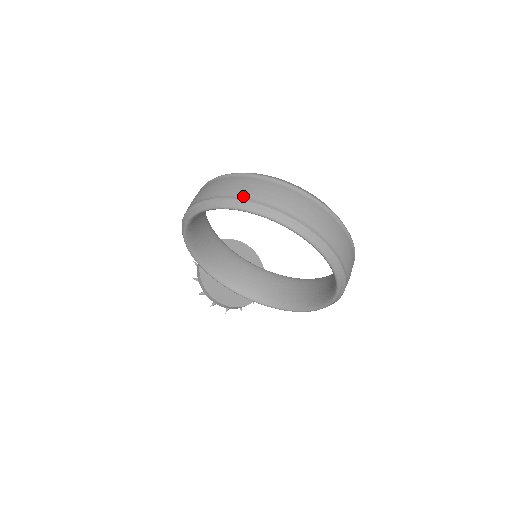
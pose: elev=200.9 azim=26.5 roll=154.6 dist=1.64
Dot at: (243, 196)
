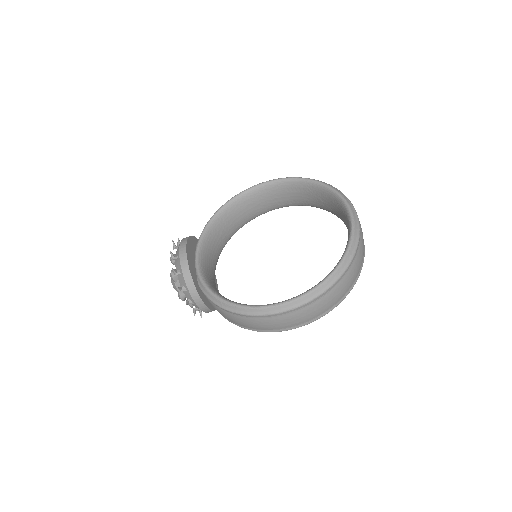
Dot at: occluded
